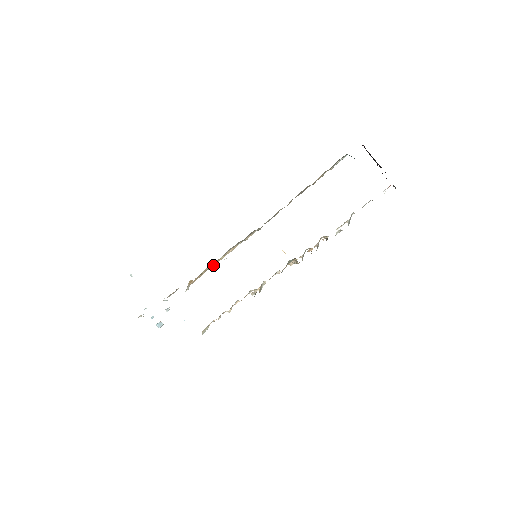
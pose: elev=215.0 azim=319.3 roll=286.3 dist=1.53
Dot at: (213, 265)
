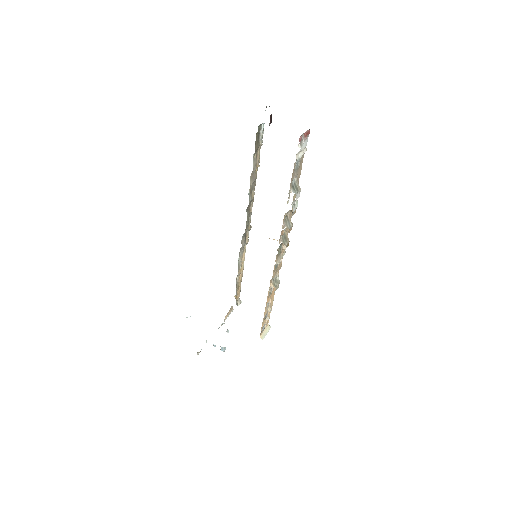
Dot at: (242, 275)
